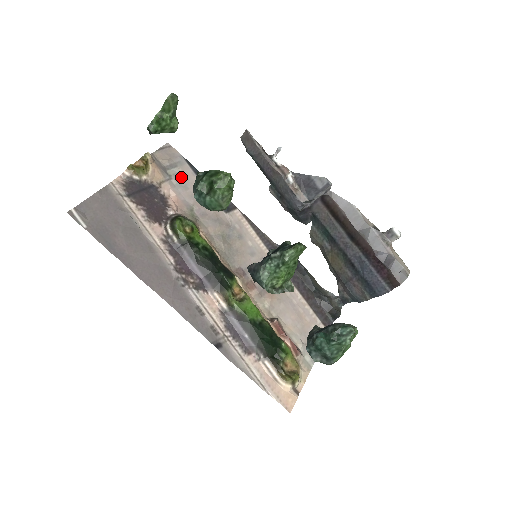
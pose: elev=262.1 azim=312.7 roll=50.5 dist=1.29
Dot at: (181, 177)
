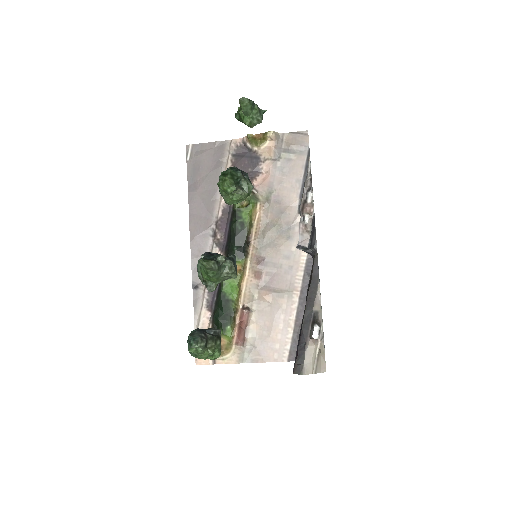
Dot at: (289, 164)
